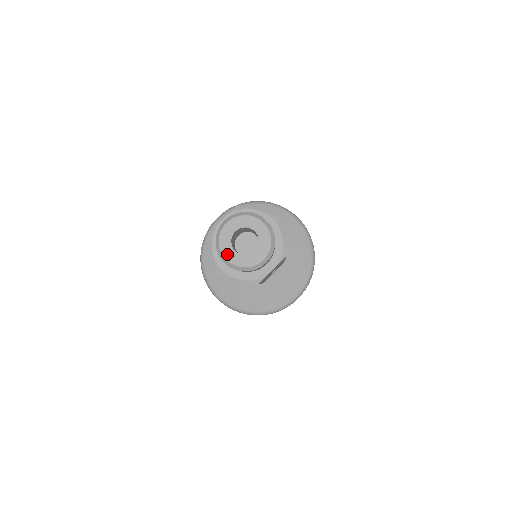
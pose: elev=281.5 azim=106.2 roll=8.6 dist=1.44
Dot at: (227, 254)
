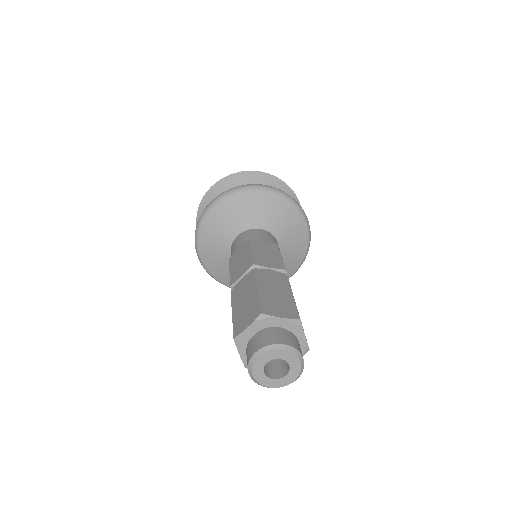
Dot at: (260, 380)
